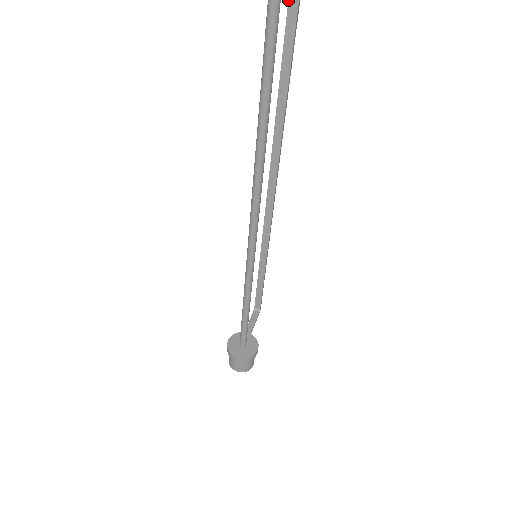
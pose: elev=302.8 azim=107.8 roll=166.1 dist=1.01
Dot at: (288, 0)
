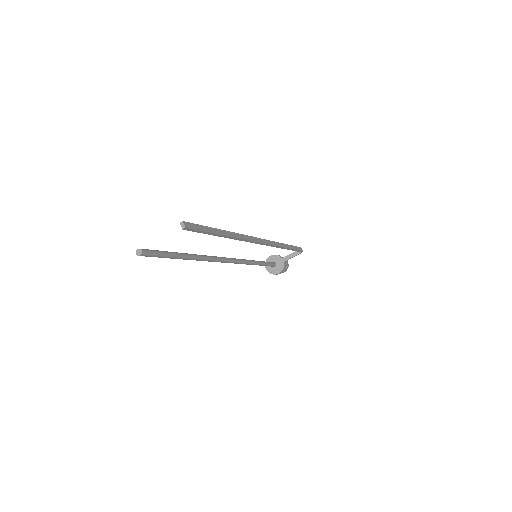
Dot at: occluded
